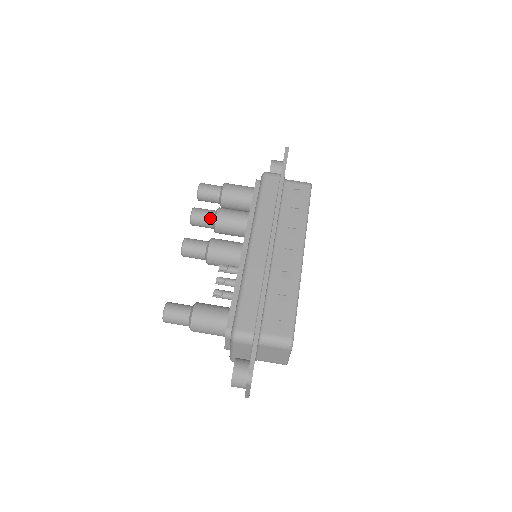
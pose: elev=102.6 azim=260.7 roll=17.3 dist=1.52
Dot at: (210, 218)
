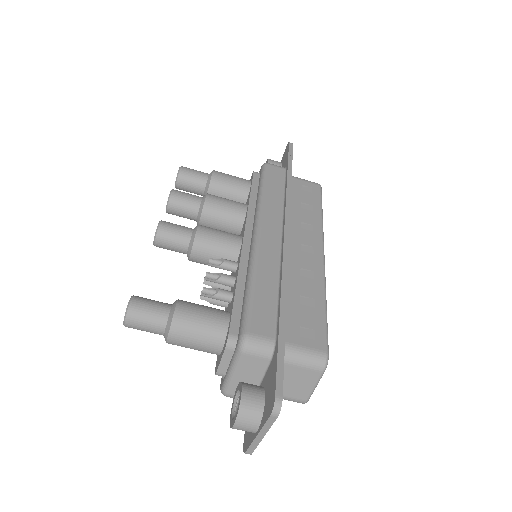
Dot at: (195, 203)
